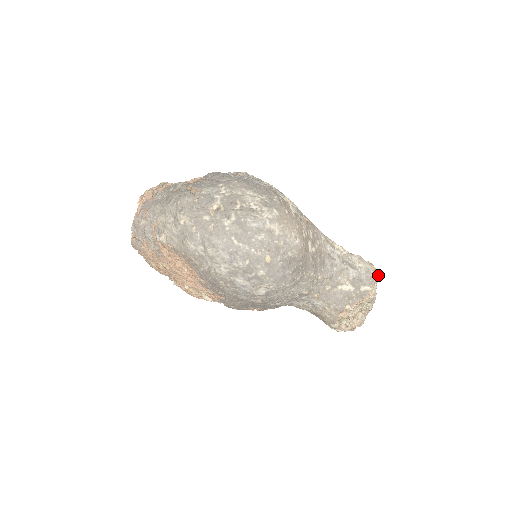
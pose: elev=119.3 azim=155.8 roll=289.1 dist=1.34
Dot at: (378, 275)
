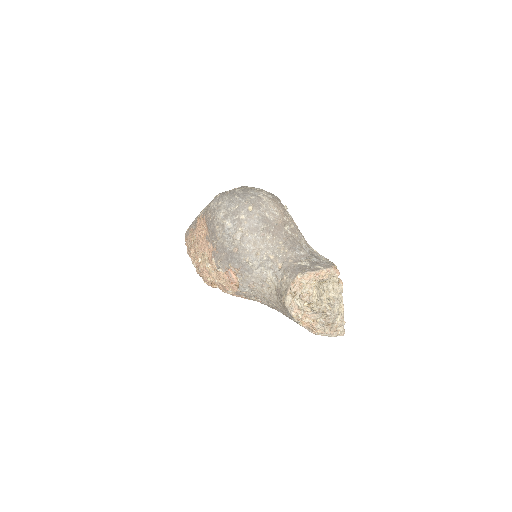
Dot at: (337, 272)
